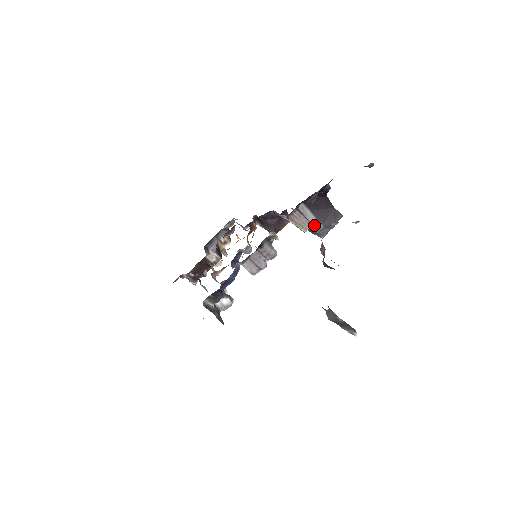
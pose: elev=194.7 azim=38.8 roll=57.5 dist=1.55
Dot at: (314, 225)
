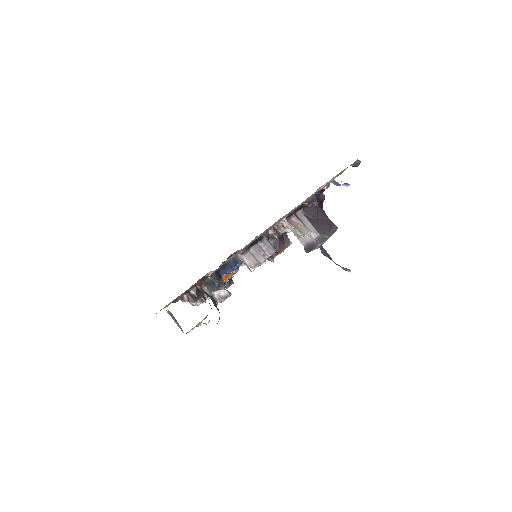
Dot at: (311, 232)
